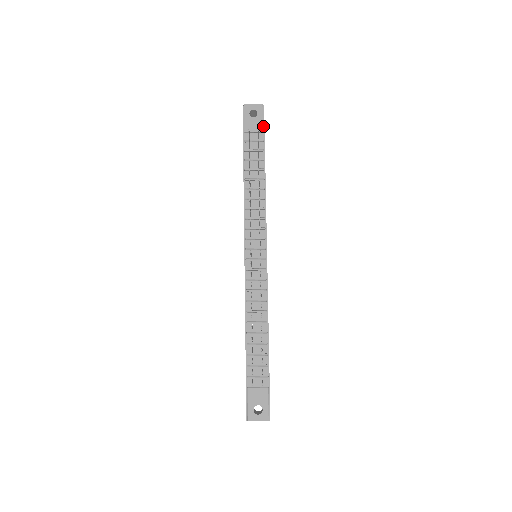
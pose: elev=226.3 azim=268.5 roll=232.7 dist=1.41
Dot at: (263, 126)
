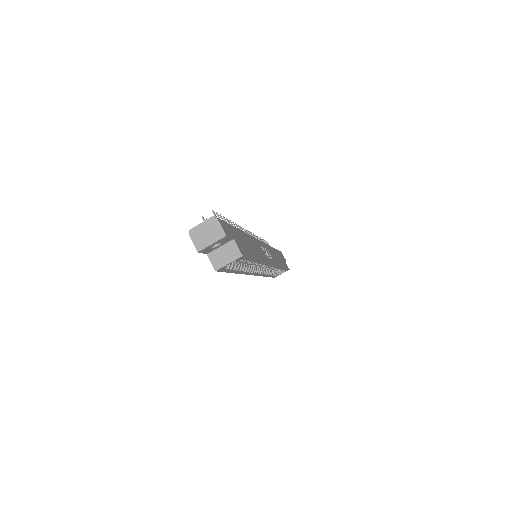
Dot at: occluded
